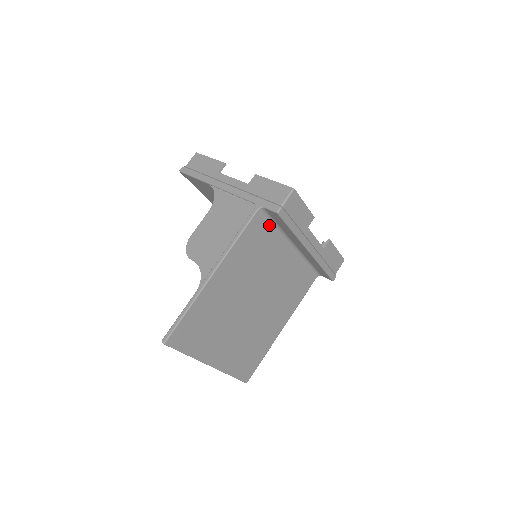
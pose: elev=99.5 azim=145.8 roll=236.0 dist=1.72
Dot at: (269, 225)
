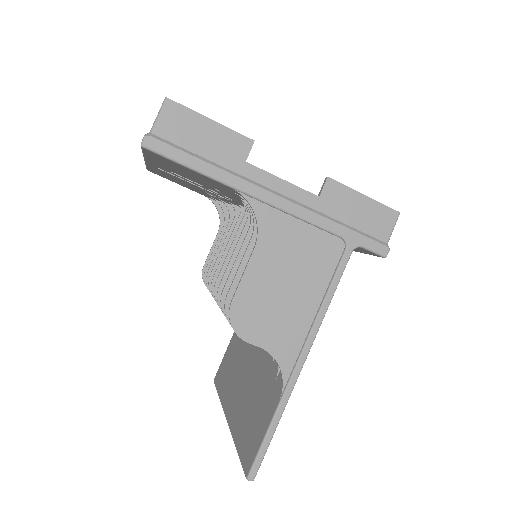
Dot at: occluded
